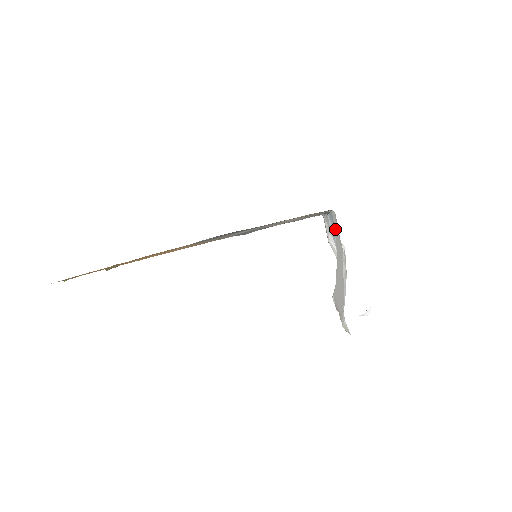
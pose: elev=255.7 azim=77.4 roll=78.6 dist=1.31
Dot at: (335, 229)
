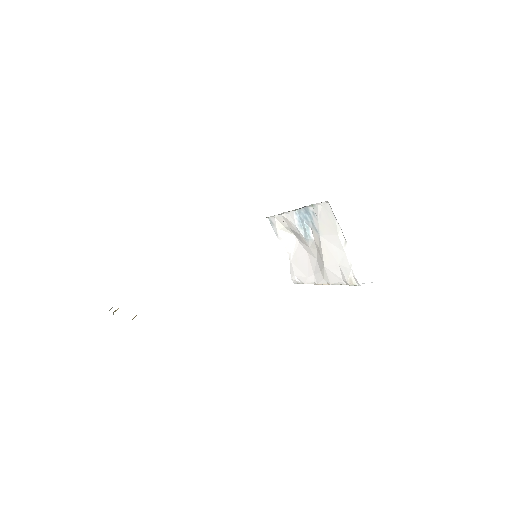
Dot at: (321, 216)
